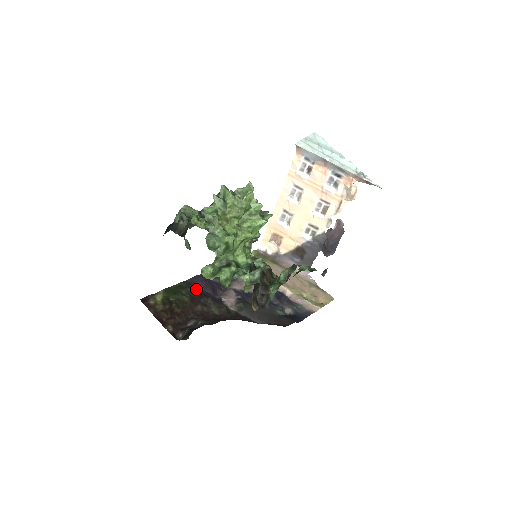
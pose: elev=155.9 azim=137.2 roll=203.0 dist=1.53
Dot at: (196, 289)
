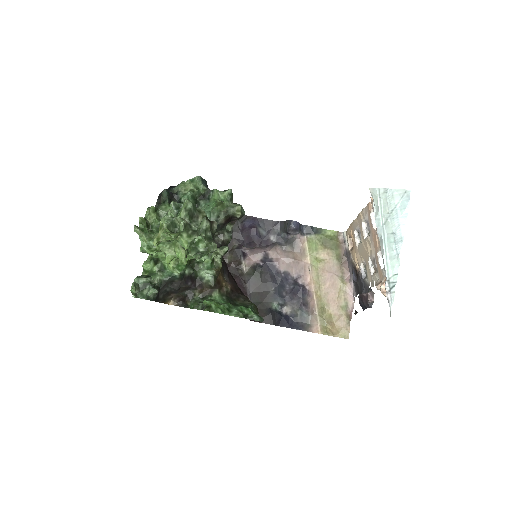
Dot at: (236, 228)
